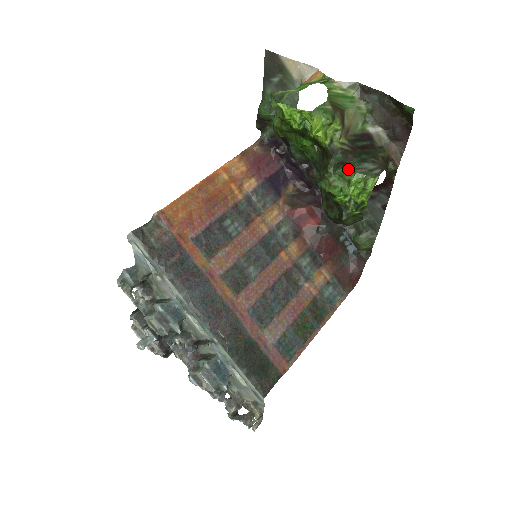
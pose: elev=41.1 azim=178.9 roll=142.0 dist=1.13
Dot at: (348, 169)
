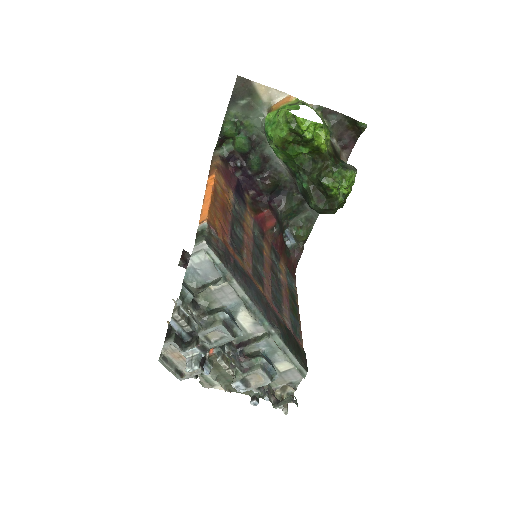
Dot at: (345, 168)
